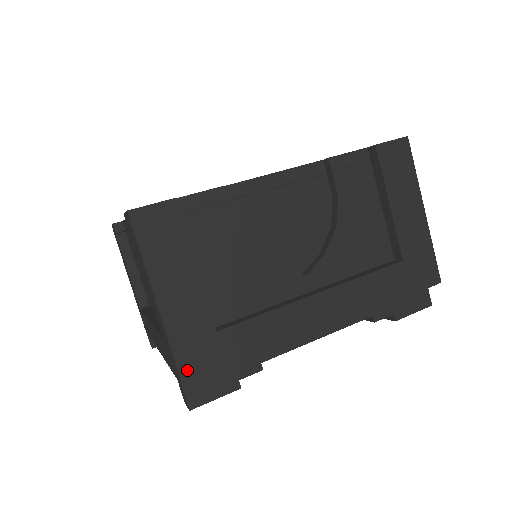
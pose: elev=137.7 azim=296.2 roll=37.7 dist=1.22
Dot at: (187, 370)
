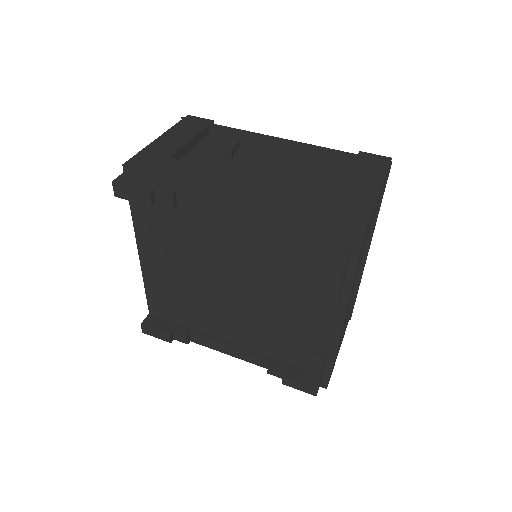
Dot at: (135, 160)
